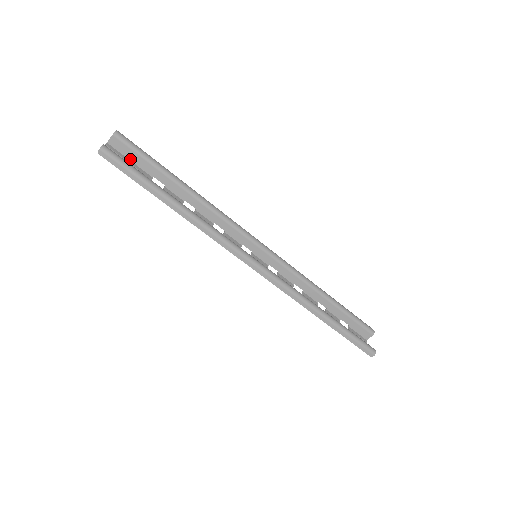
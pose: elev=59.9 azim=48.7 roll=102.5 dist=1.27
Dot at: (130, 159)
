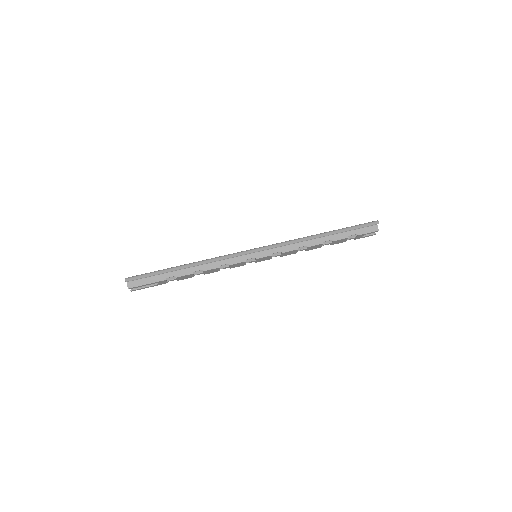
Dot at: (149, 286)
